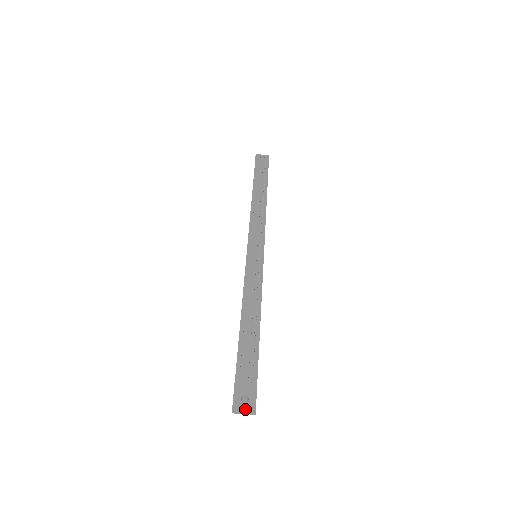
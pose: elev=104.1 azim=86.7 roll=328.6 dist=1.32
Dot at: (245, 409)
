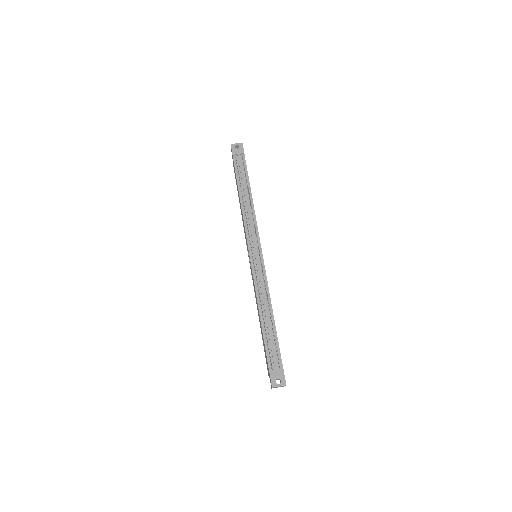
Dot at: occluded
